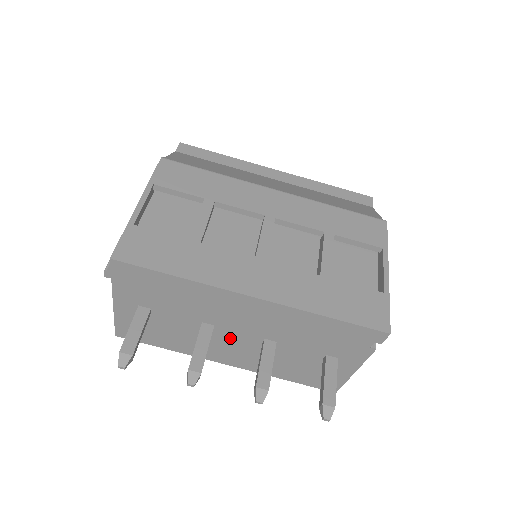
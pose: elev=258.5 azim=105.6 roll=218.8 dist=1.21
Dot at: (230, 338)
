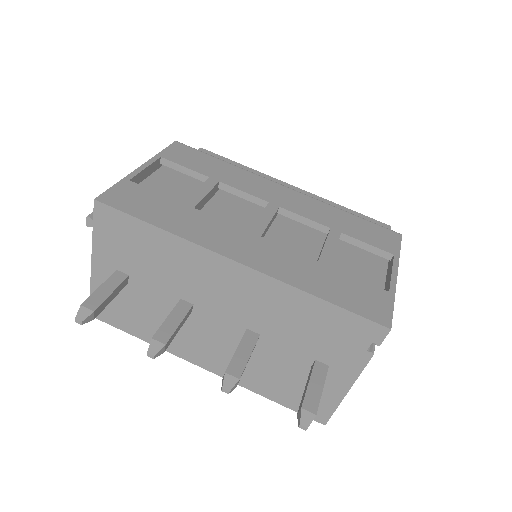
Dot at: (209, 326)
